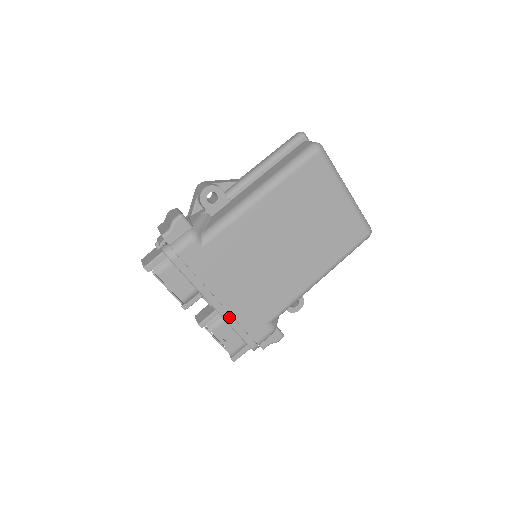
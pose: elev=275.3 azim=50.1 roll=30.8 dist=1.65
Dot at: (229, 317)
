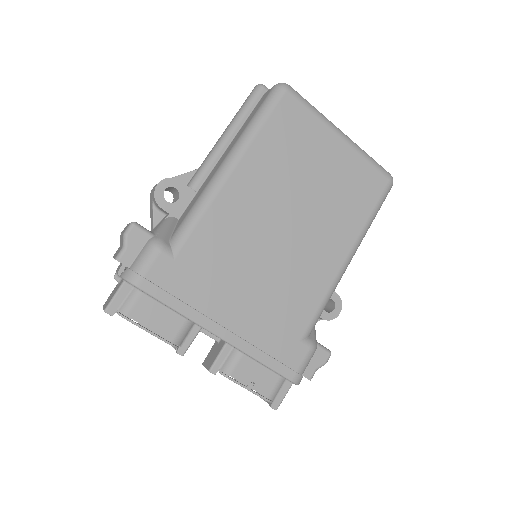
Dot at: (246, 345)
